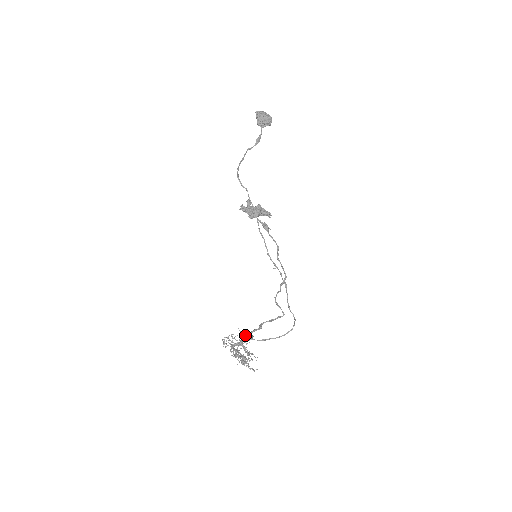
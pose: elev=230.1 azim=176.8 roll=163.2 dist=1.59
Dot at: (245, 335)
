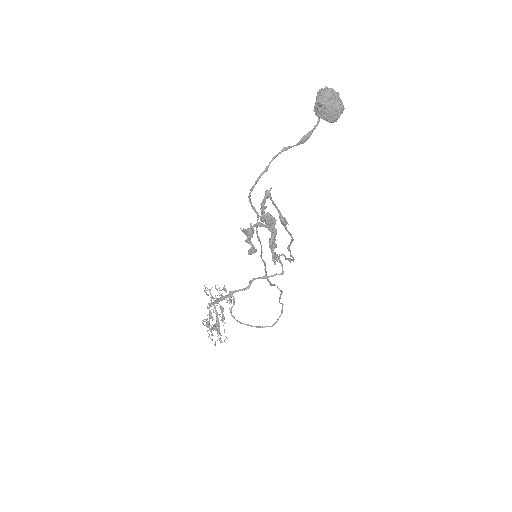
Dot at: (229, 293)
